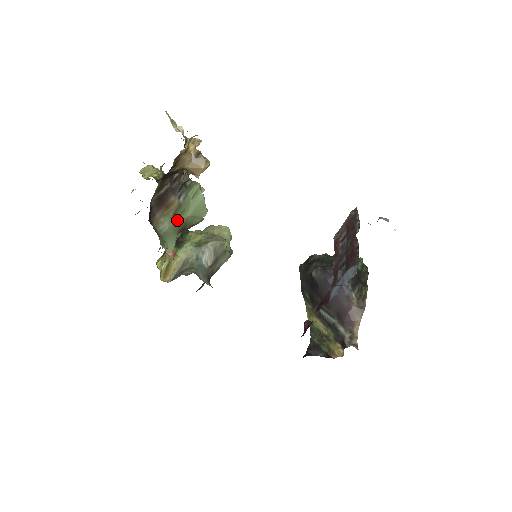
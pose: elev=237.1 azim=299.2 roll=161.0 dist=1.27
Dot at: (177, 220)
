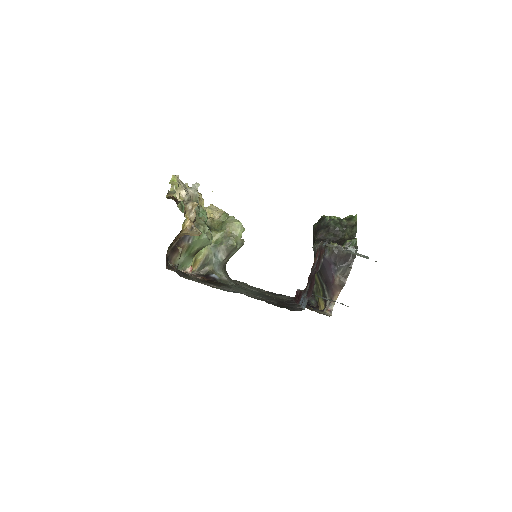
Dot at: (190, 253)
